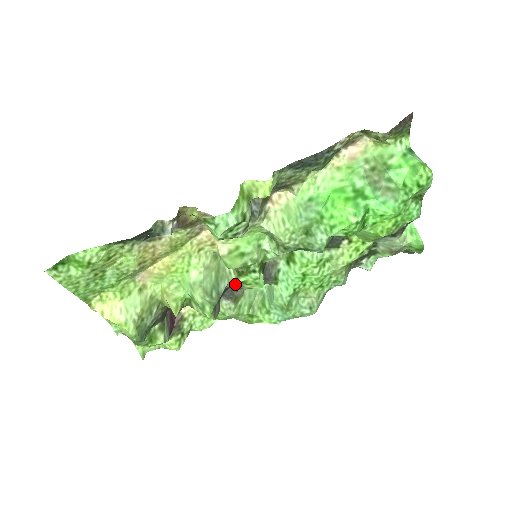
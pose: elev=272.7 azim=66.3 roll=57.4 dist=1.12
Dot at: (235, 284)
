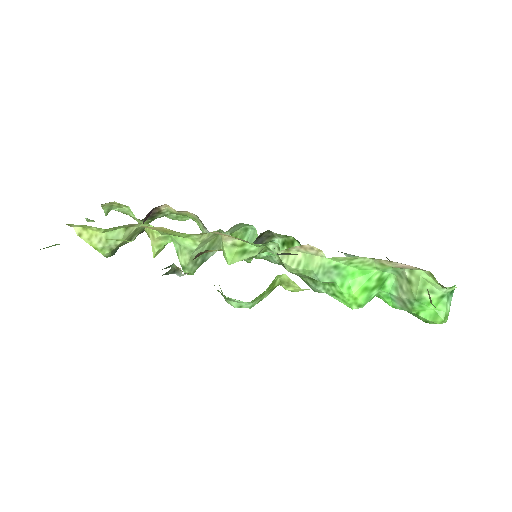
Dot at: occluded
